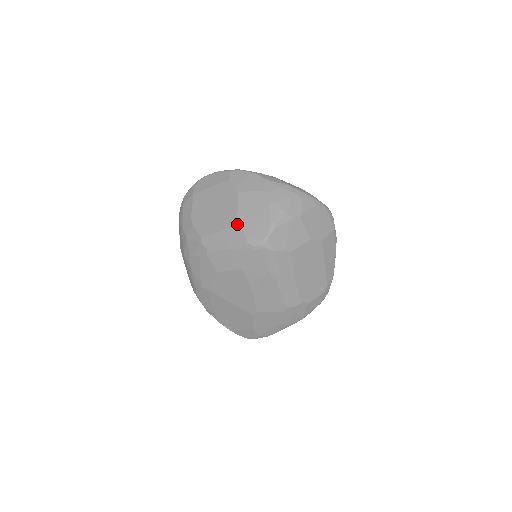
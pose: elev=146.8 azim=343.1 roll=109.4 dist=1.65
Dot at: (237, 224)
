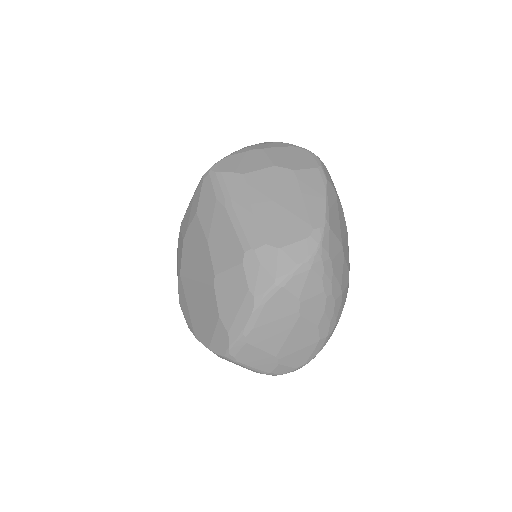
Dot at: occluded
